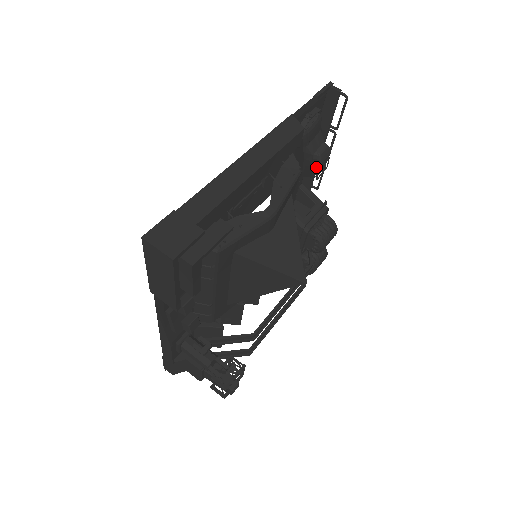
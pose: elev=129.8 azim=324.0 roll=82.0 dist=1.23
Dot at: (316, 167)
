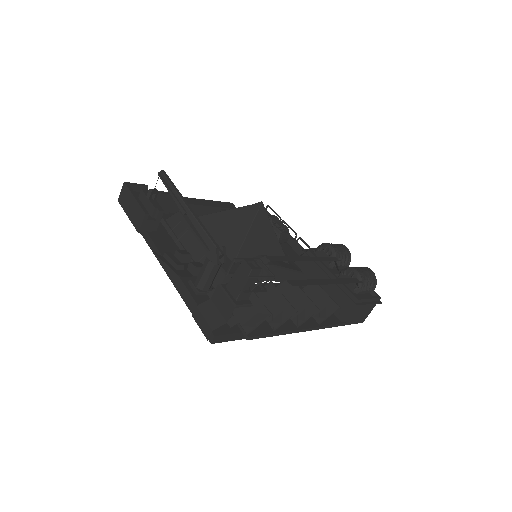
Dot at: (271, 222)
